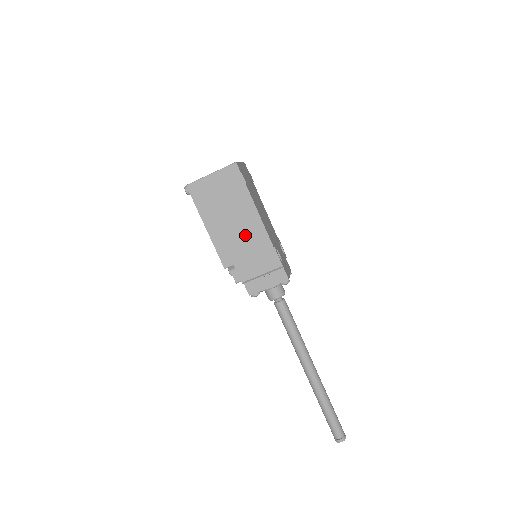
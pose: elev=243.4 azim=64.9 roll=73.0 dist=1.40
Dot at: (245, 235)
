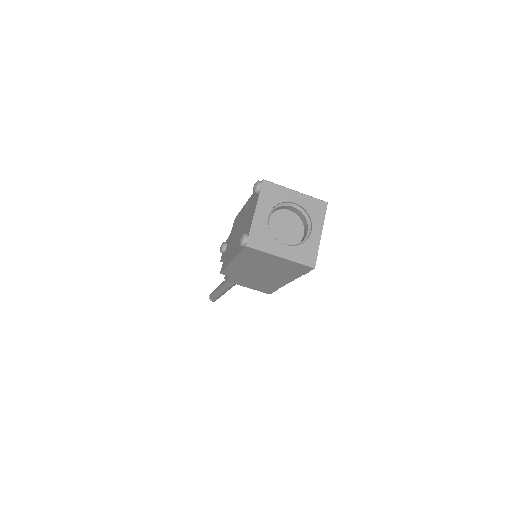
Dot at: (262, 279)
